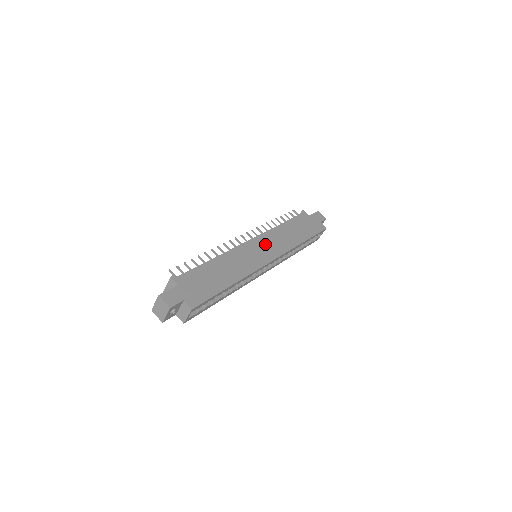
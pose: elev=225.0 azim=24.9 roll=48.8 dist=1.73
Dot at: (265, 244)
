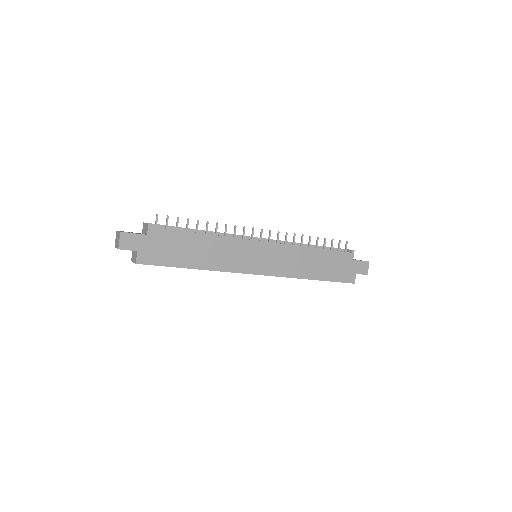
Dot at: (272, 255)
